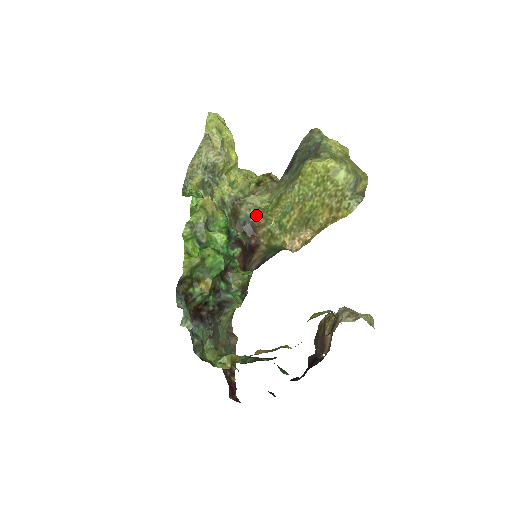
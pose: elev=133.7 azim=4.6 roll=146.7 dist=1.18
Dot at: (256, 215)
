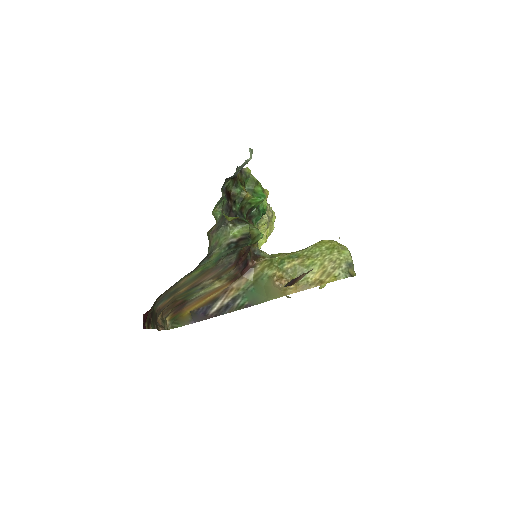
Dot at: (265, 254)
